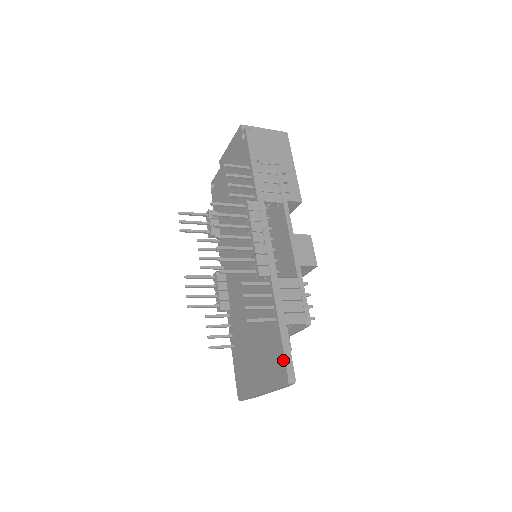
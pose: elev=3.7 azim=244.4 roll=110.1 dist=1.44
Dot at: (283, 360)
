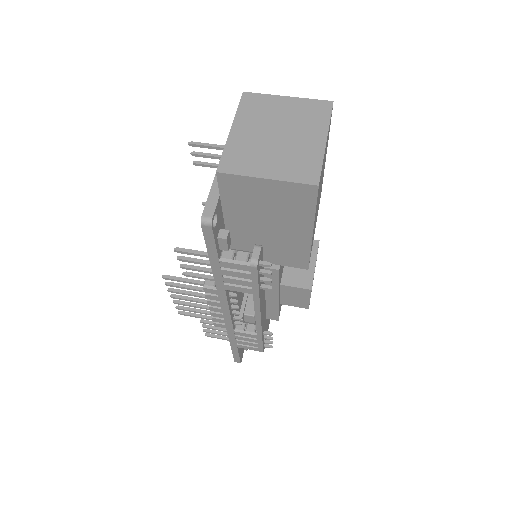
Dot at: occluded
